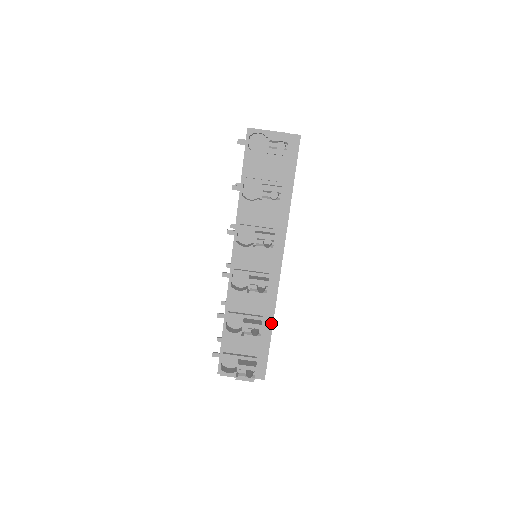
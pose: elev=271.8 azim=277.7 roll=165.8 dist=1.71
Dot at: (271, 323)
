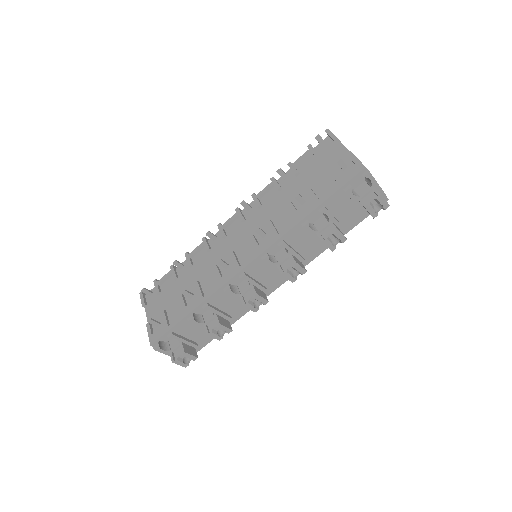
Dot at: (232, 323)
